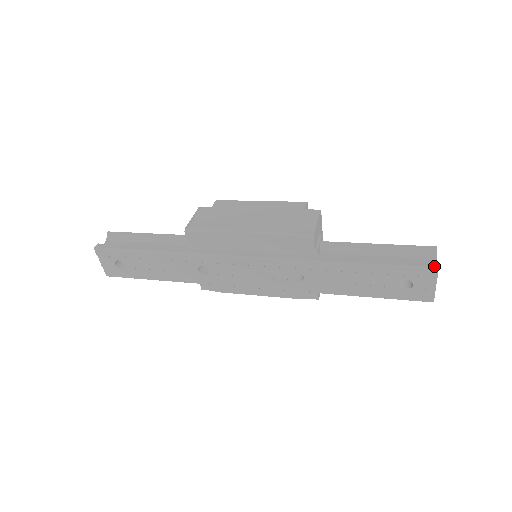
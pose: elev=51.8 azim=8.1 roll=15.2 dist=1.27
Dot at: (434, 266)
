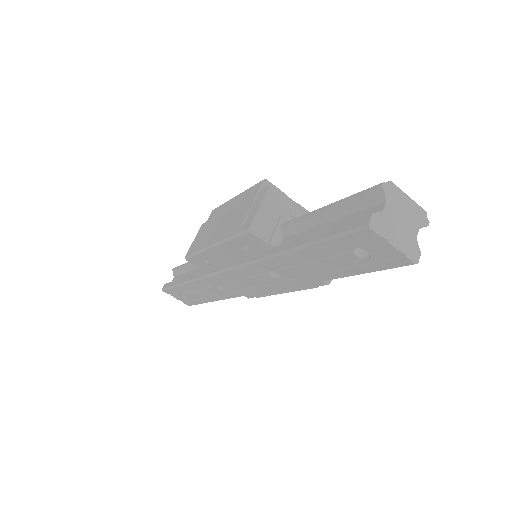
Dot at: (364, 224)
